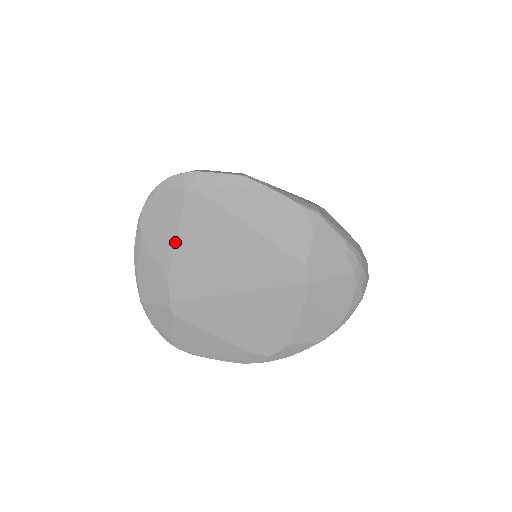
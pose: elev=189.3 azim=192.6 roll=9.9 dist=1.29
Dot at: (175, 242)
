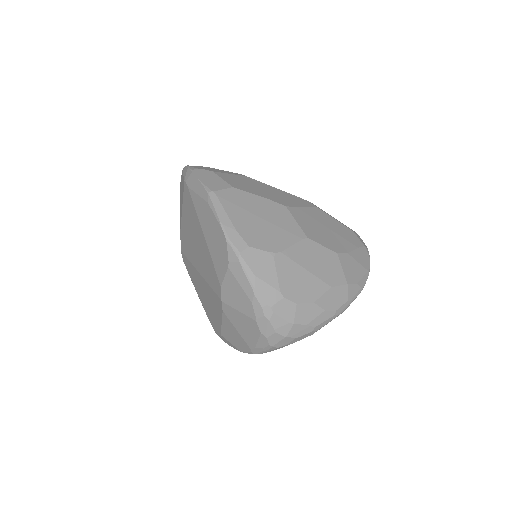
Dot at: (182, 213)
